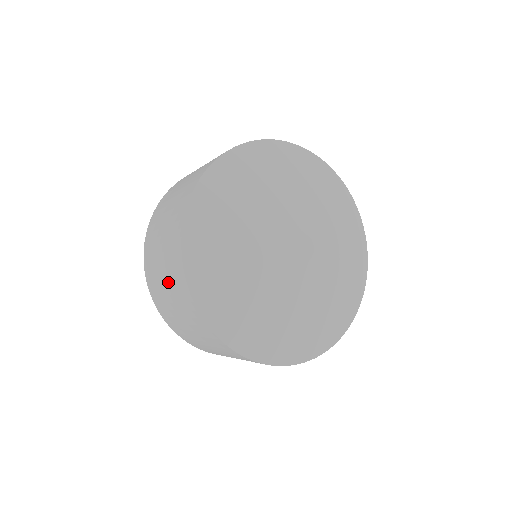
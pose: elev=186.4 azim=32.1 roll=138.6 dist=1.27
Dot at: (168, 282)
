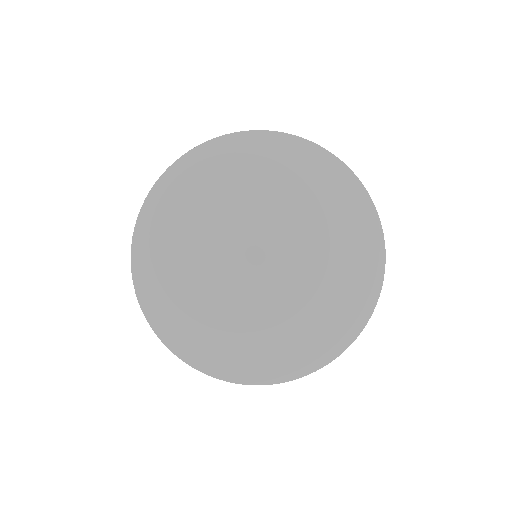
Dot at: occluded
